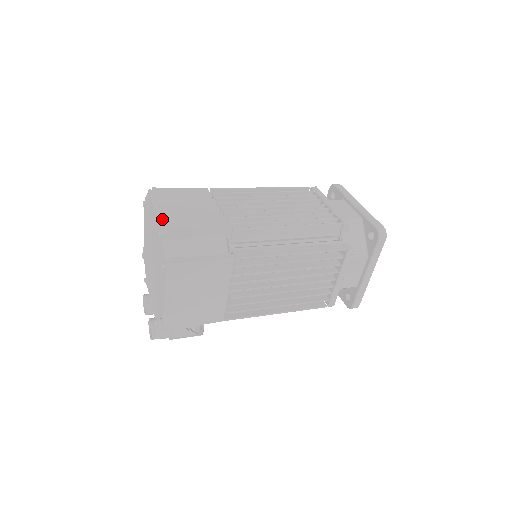
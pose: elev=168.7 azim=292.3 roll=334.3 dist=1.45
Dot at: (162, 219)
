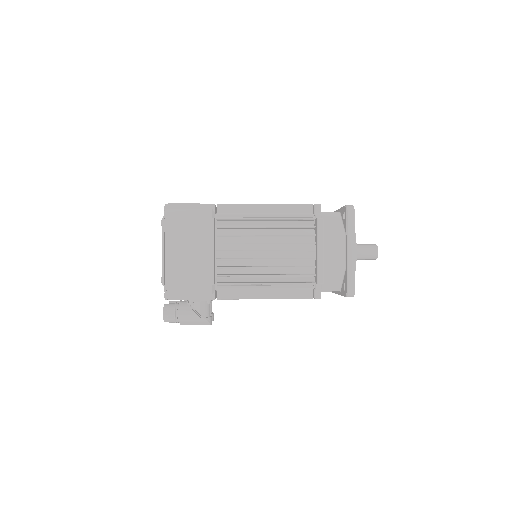
Dot at: occluded
